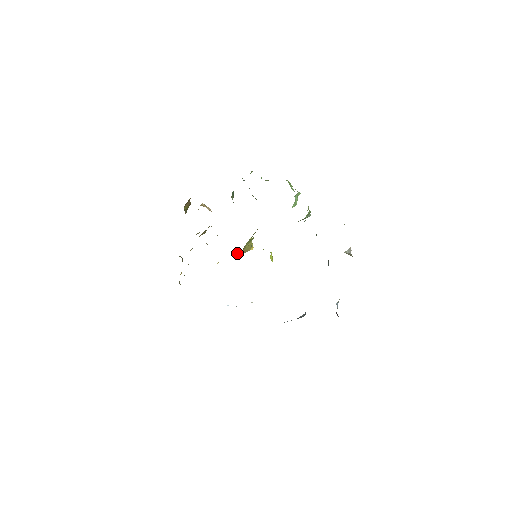
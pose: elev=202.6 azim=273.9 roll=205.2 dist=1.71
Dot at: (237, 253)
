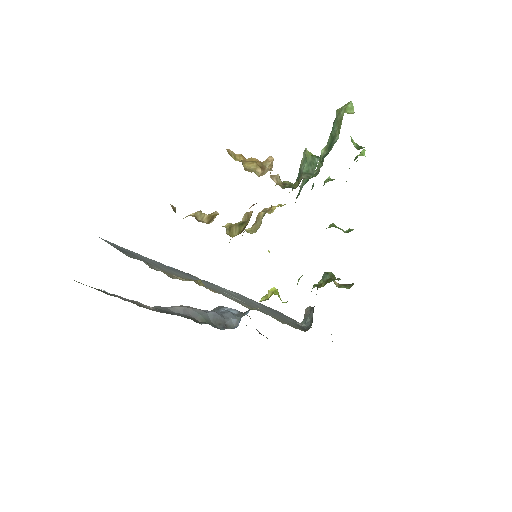
Dot at: occluded
